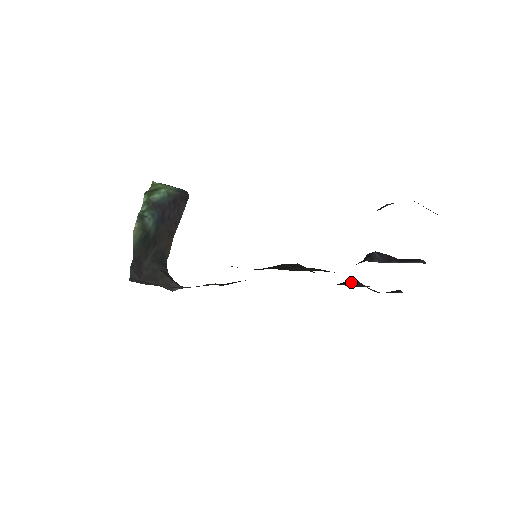
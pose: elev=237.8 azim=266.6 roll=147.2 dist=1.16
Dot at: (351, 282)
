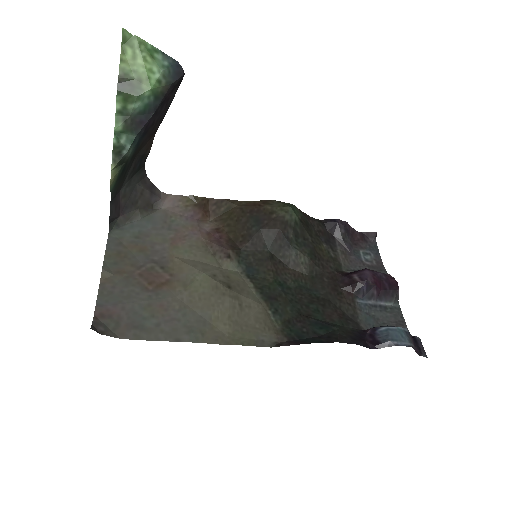
Dot at: (337, 229)
